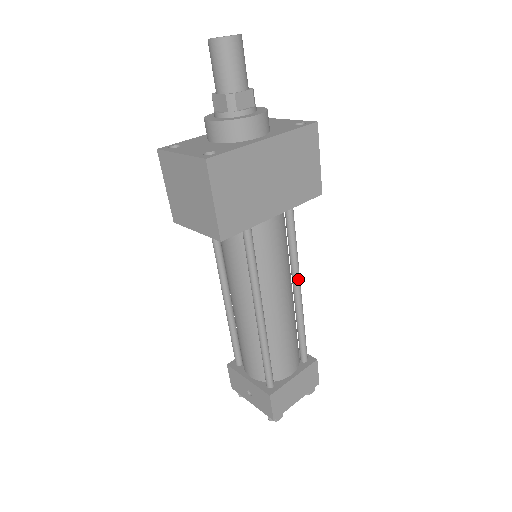
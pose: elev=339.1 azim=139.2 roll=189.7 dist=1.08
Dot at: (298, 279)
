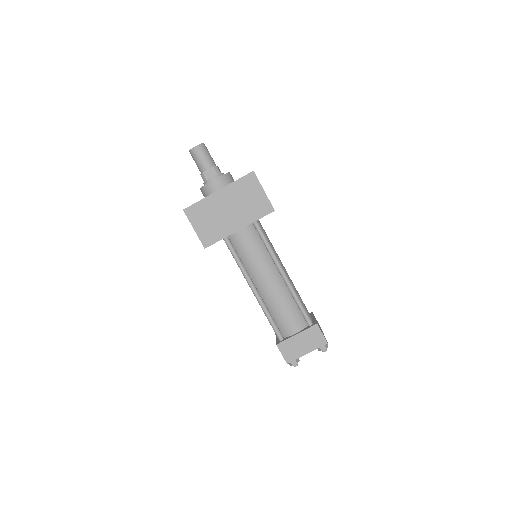
Dot at: (279, 267)
